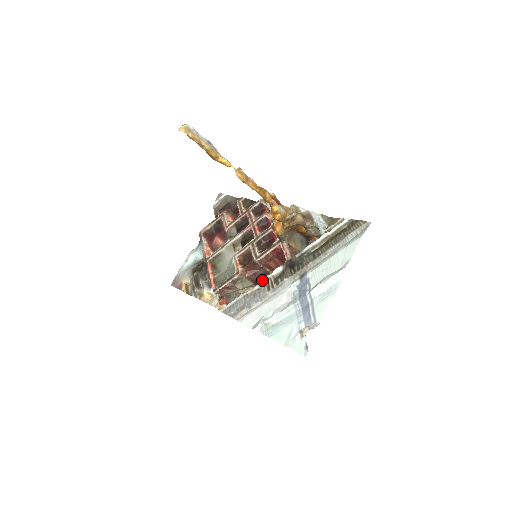
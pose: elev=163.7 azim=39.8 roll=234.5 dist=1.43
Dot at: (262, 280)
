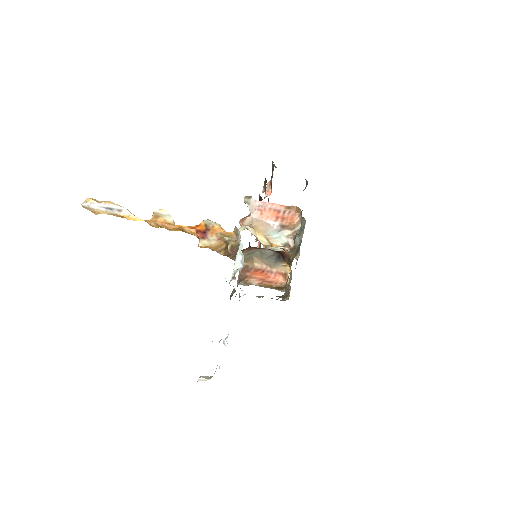
Dot at: occluded
